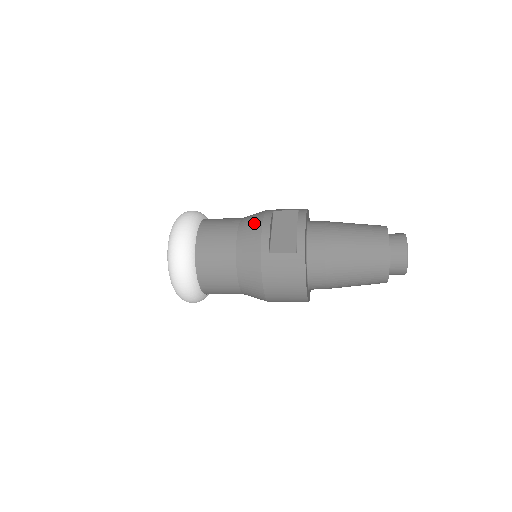
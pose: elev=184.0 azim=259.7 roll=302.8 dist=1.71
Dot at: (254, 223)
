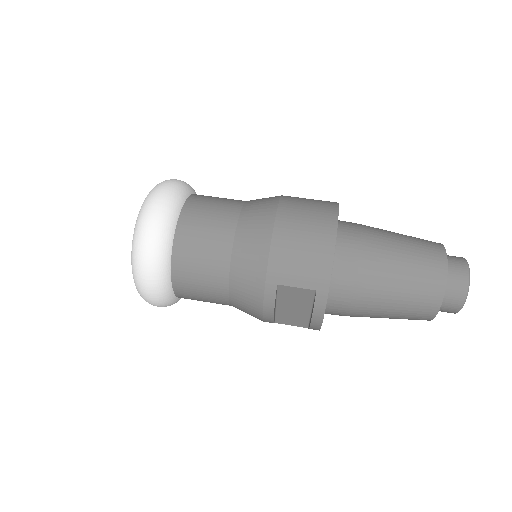
Dot at: (251, 304)
